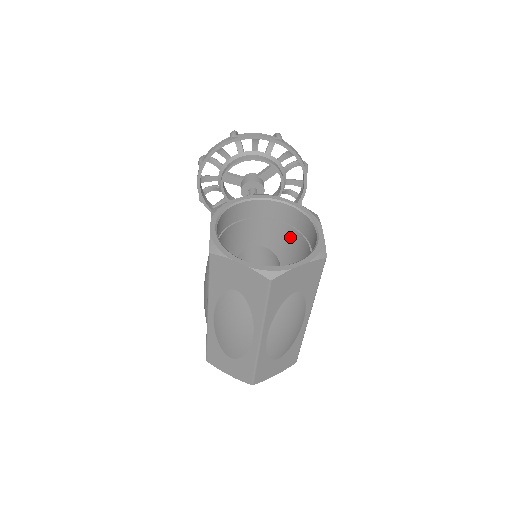
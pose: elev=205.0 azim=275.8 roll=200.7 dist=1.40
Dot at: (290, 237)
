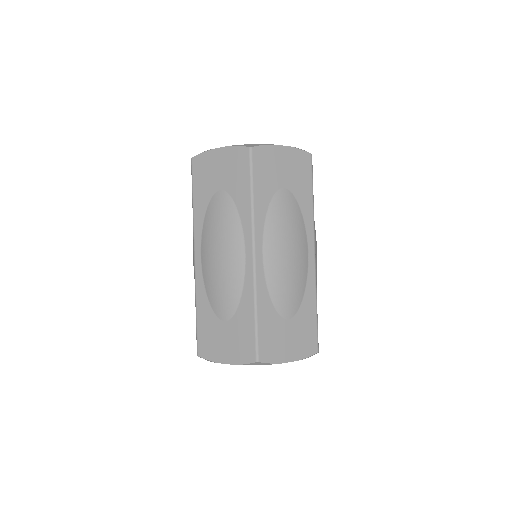
Dot at: occluded
